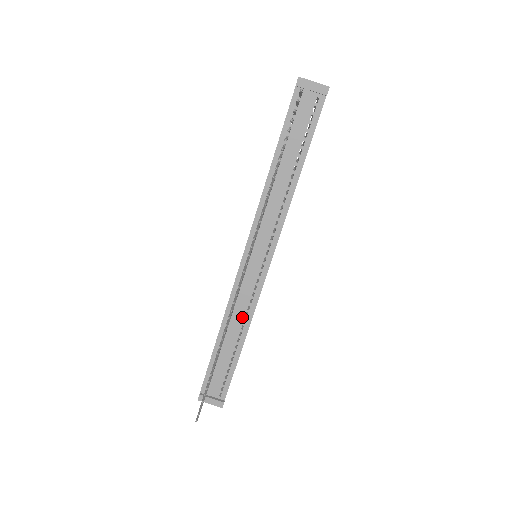
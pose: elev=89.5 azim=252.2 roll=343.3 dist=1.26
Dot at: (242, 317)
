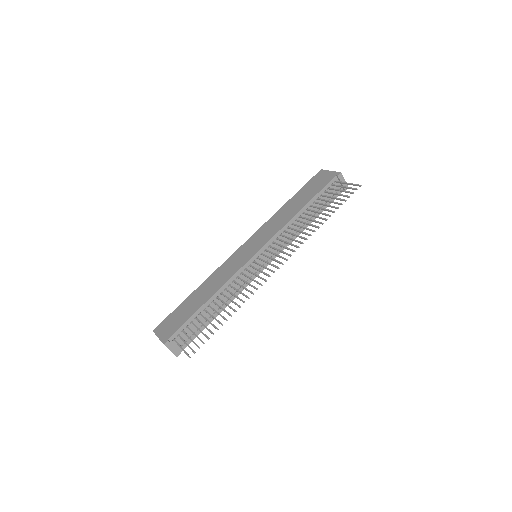
Dot at: occluded
